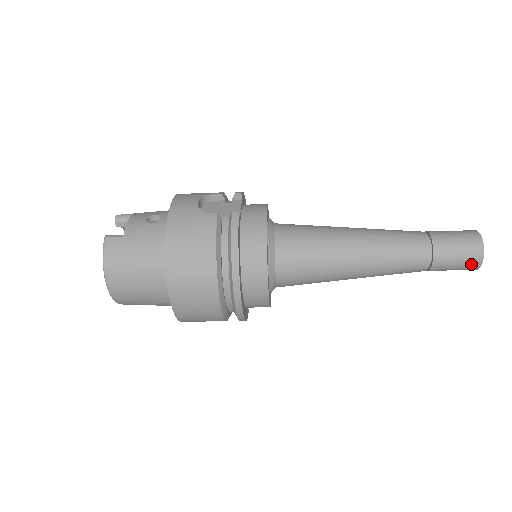
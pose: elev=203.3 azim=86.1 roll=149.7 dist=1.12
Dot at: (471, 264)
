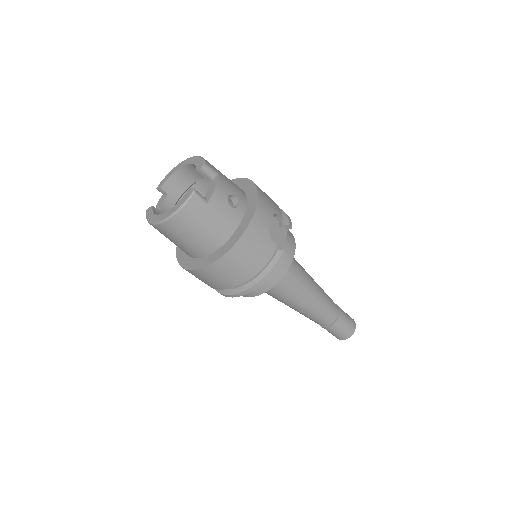
Dot at: (338, 337)
